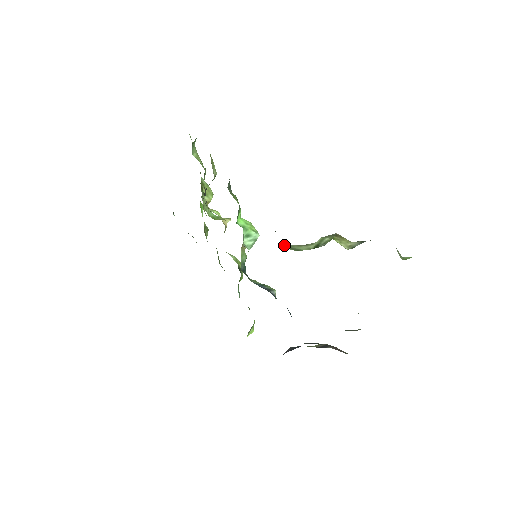
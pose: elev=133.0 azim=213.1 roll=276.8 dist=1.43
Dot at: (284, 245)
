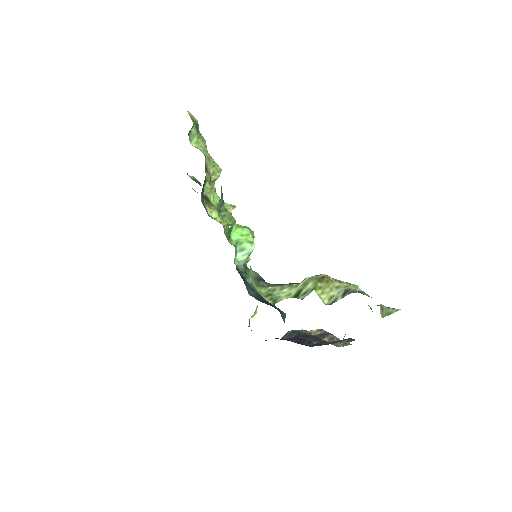
Dot at: (266, 288)
